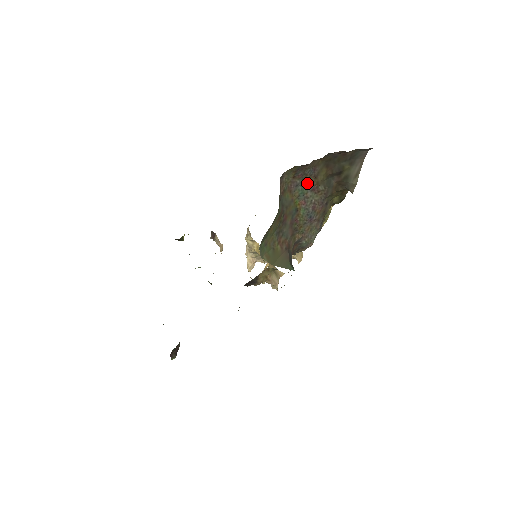
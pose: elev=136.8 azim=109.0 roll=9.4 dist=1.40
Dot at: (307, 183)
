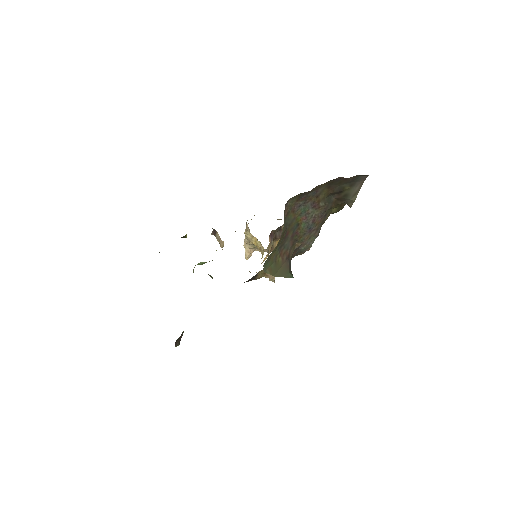
Dot at: (309, 202)
